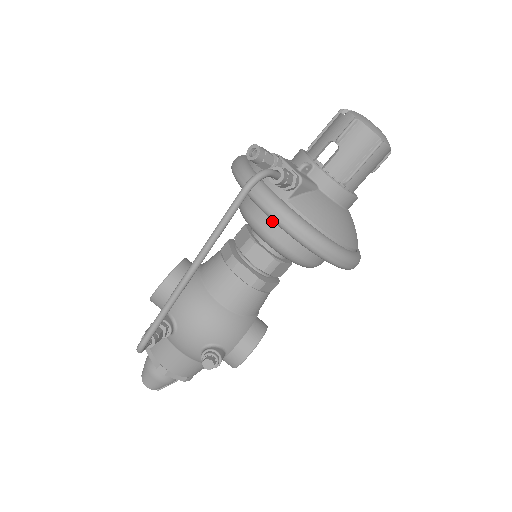
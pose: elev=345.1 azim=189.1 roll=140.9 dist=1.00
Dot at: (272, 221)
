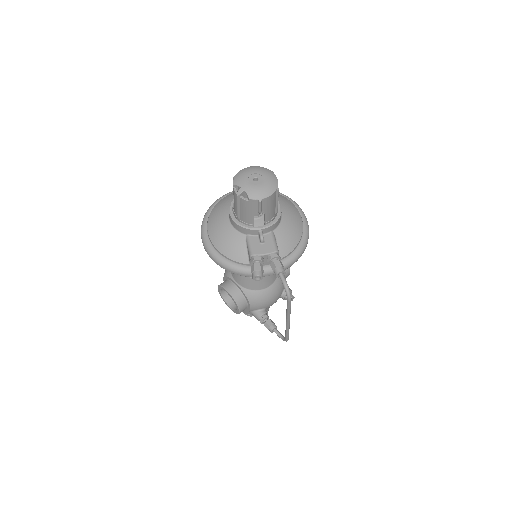
Dot at: occluded
